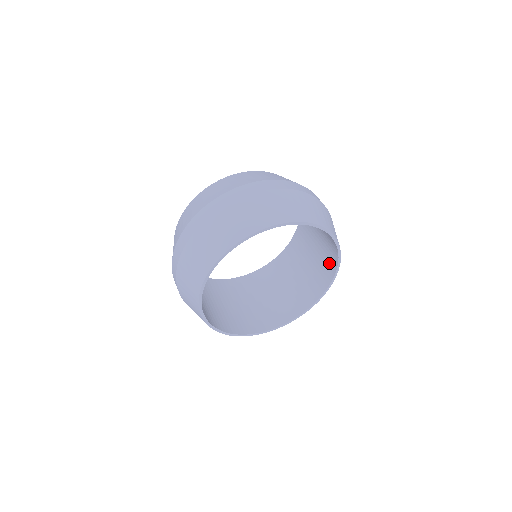
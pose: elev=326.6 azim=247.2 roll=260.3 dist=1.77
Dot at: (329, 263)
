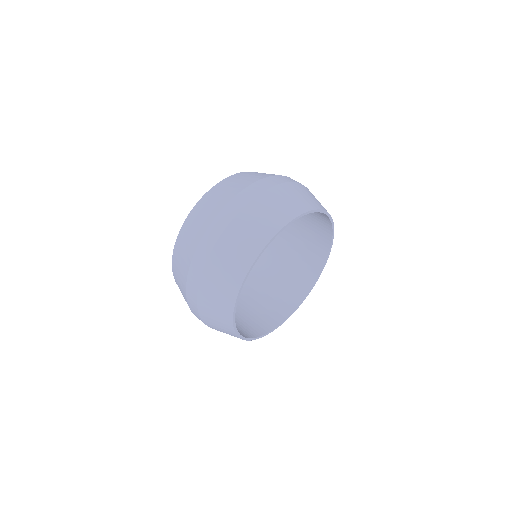
Dot at: (313, 262)
